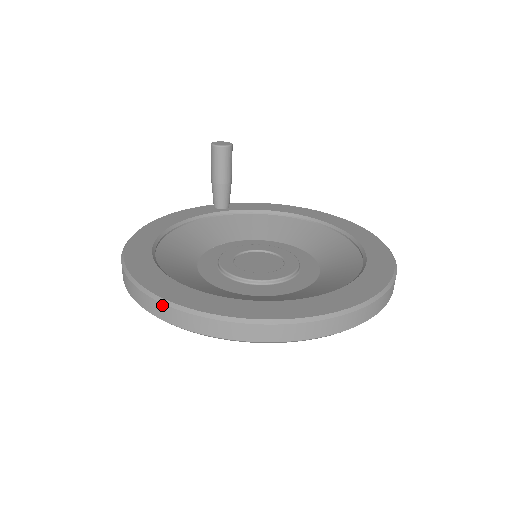
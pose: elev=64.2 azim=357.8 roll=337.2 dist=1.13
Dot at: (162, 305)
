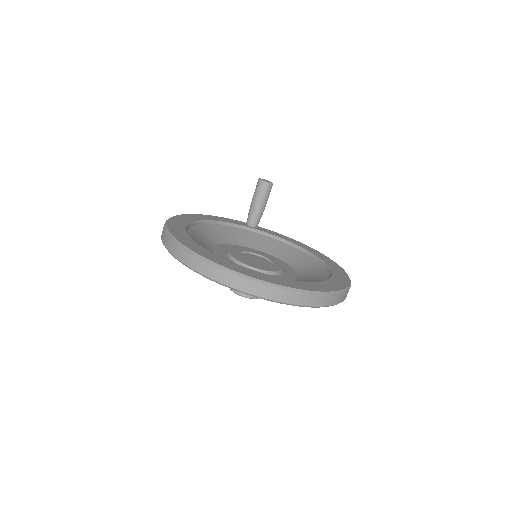
Dot at: (176, 244)
